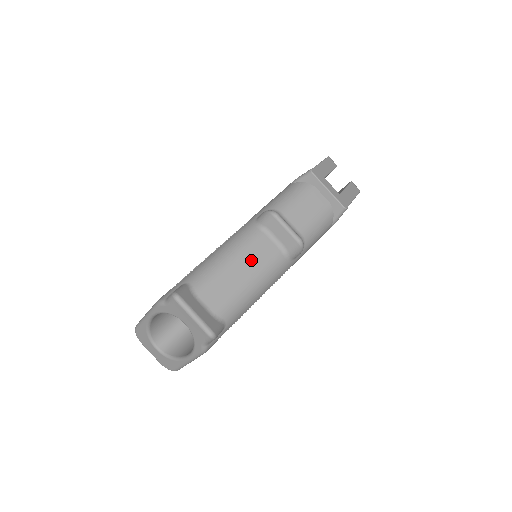
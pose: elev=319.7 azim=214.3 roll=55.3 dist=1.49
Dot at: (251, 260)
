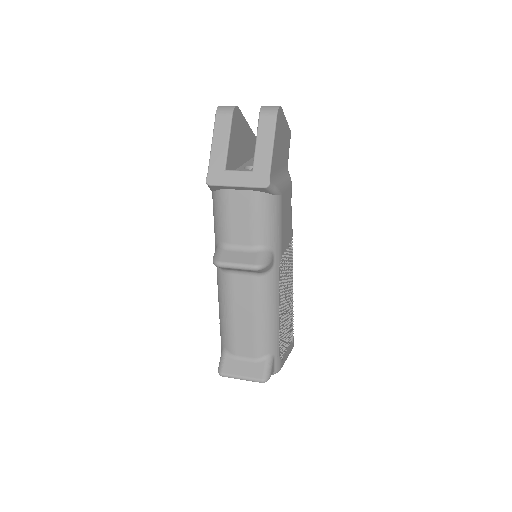
Dot at: (242, 303)
